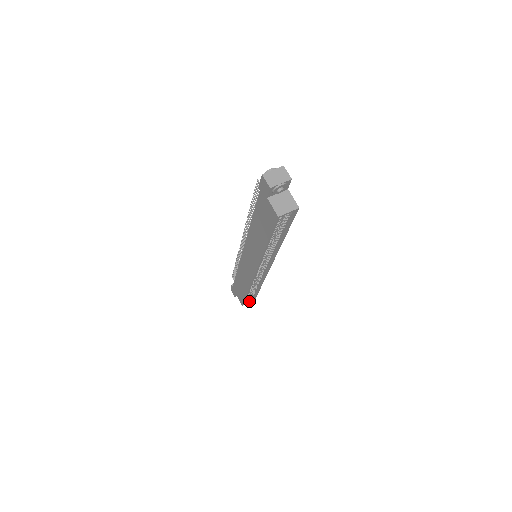
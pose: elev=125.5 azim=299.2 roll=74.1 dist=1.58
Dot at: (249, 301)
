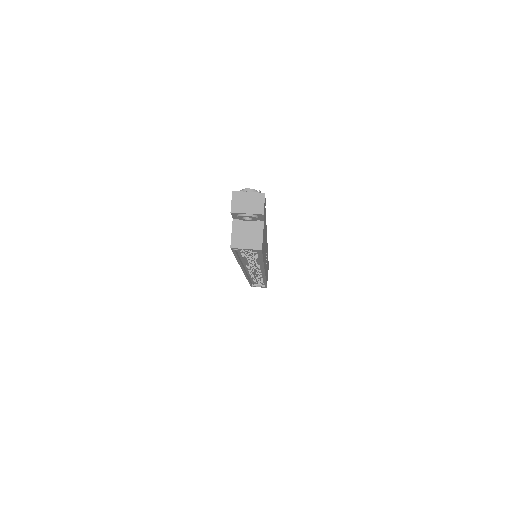
Dot at: (260, 286)
